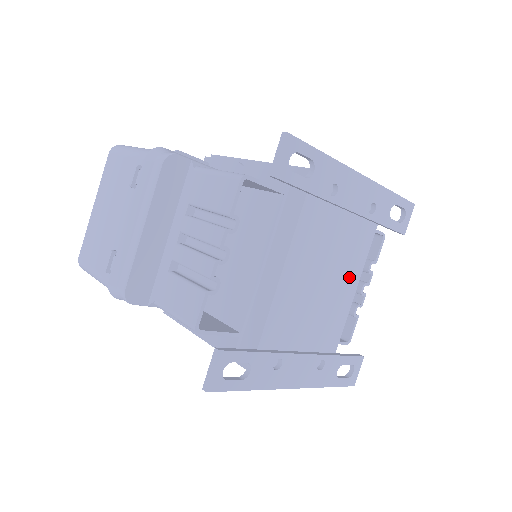
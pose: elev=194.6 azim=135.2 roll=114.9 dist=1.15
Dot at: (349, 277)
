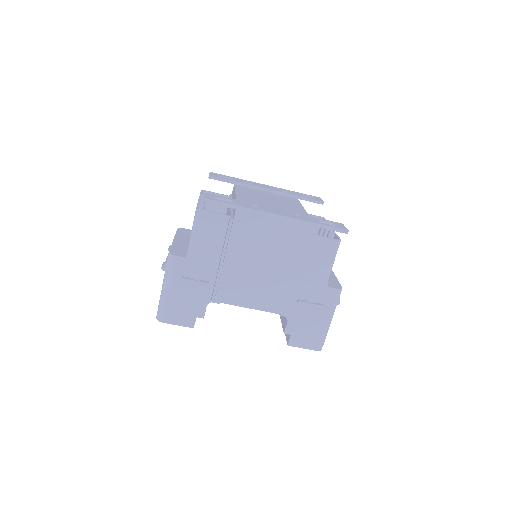
Dot at: (292, 205)
